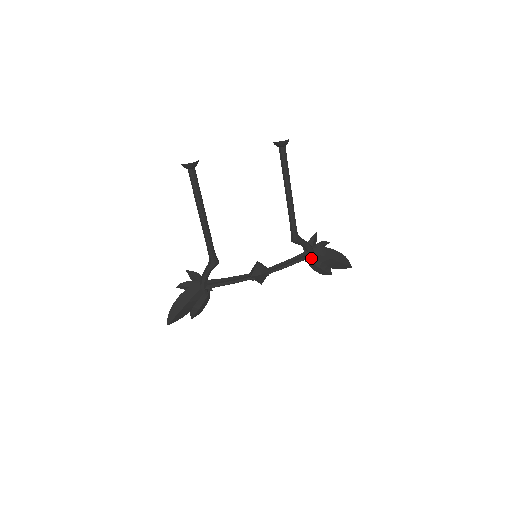
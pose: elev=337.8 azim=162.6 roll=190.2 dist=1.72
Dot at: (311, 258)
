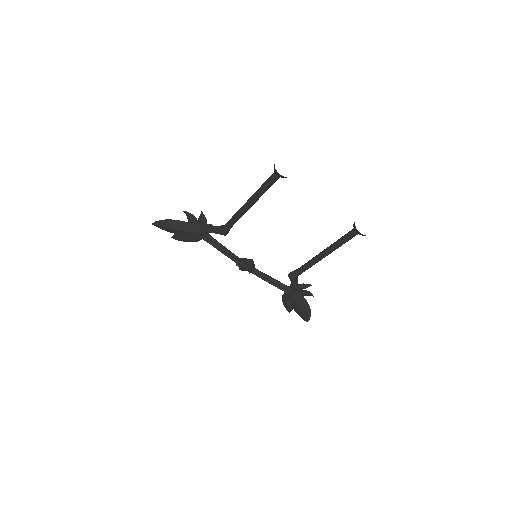
Dot at: (289, 294)
